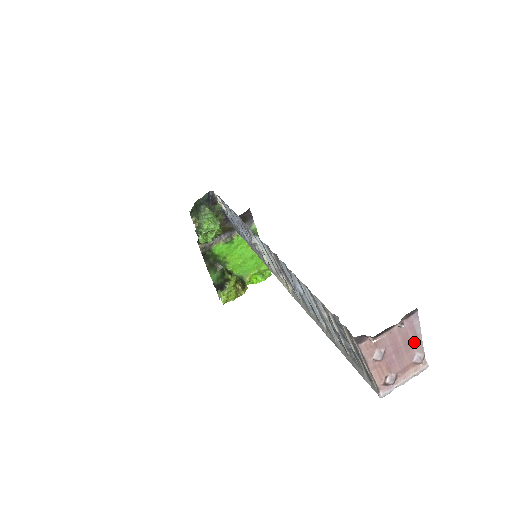
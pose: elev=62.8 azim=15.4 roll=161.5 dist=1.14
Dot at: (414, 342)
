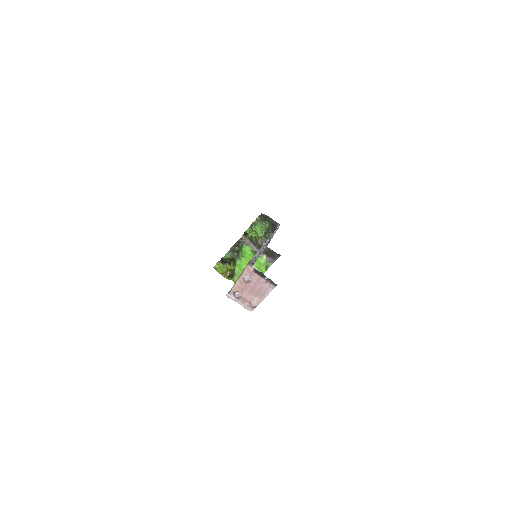
Dot at: (260, 296)
